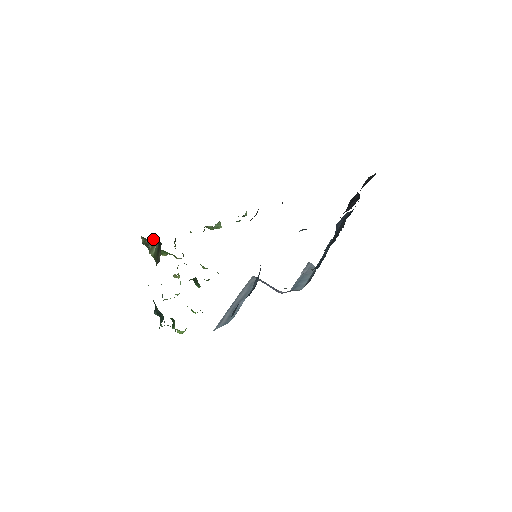
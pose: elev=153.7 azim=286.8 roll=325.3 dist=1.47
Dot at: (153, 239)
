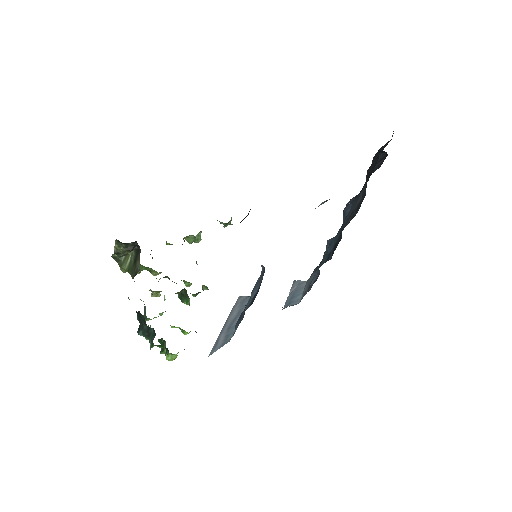
Dot at: (130, 244)
